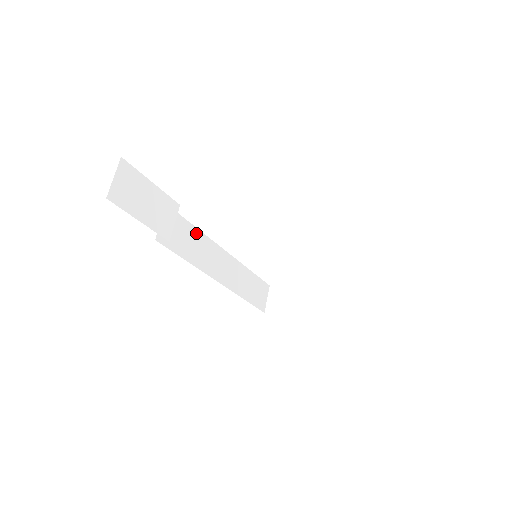
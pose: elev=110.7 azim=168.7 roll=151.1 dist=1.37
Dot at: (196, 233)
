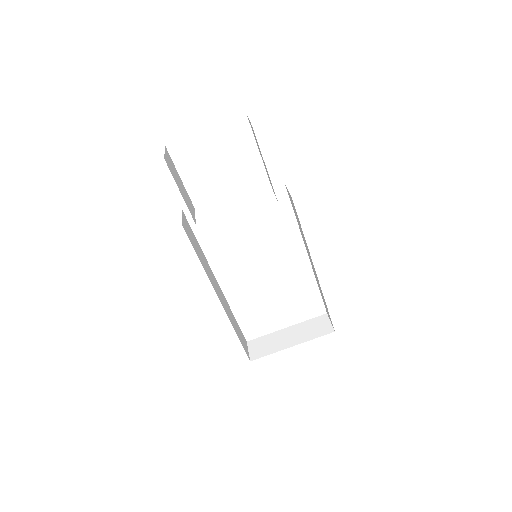
Dot at: (200, 248)
